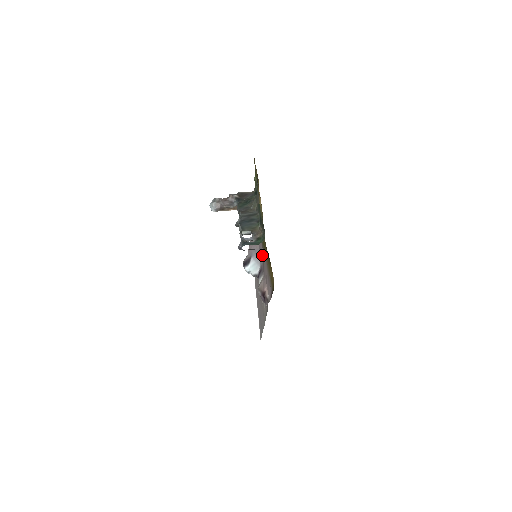
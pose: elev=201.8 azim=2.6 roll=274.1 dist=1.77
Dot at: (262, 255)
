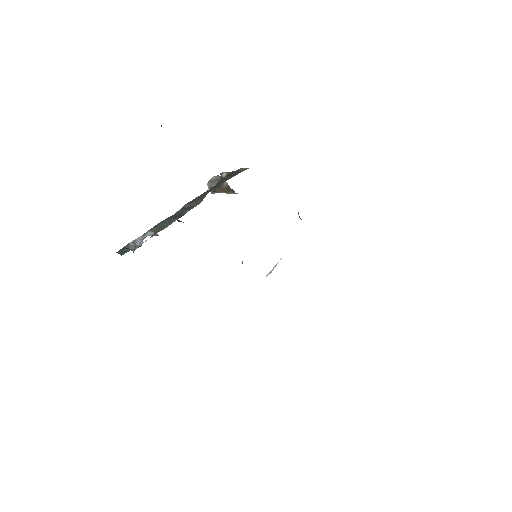
Dot at: occluded
